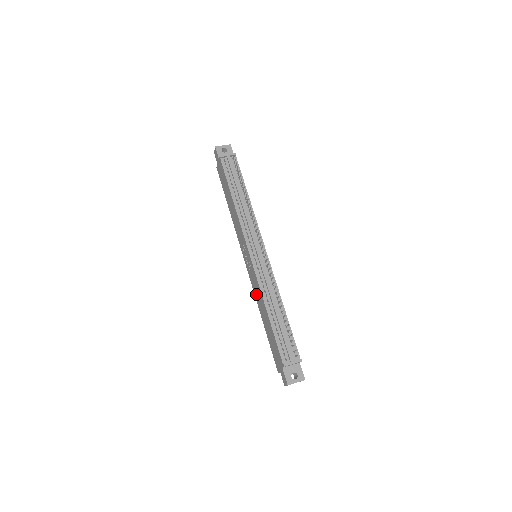
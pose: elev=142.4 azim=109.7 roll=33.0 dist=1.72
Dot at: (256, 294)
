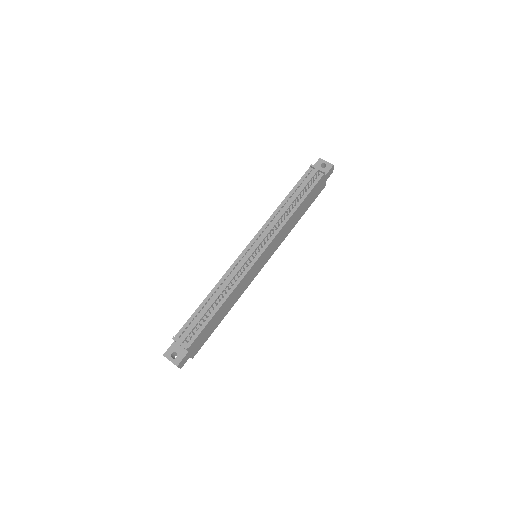
Dot at: occluded
